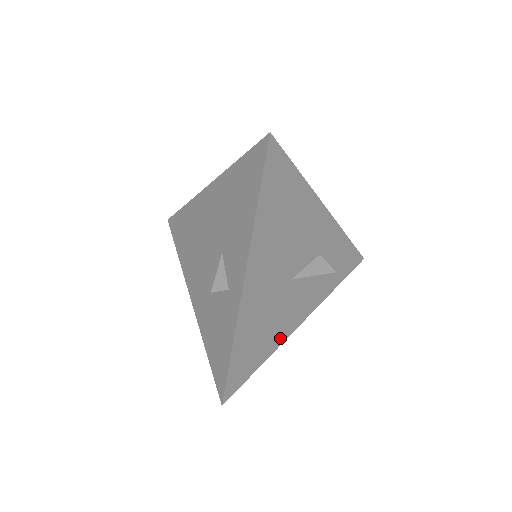
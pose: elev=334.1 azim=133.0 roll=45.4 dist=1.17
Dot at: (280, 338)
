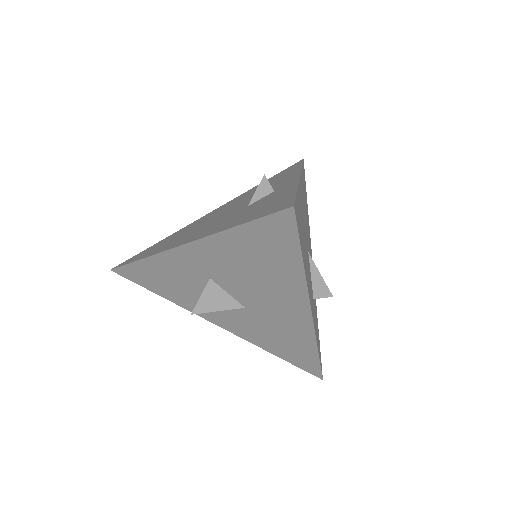
Dot at: (307, 280)
